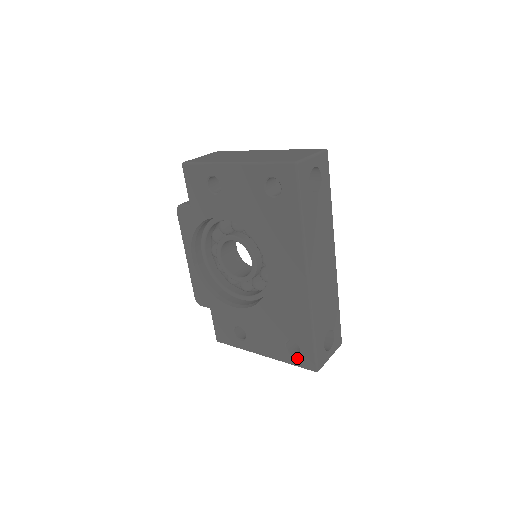
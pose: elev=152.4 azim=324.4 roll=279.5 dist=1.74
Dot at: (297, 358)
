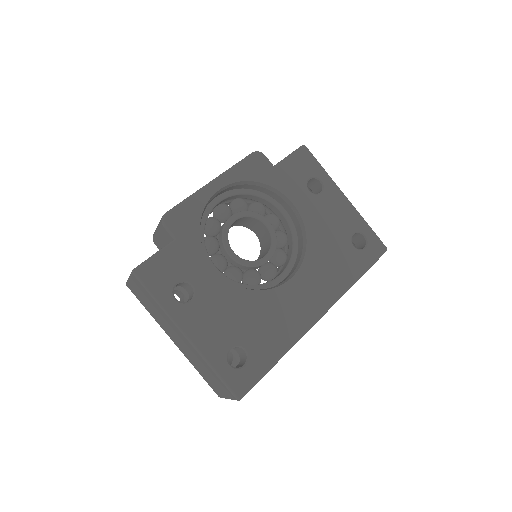
Dot at: (232, 370)
